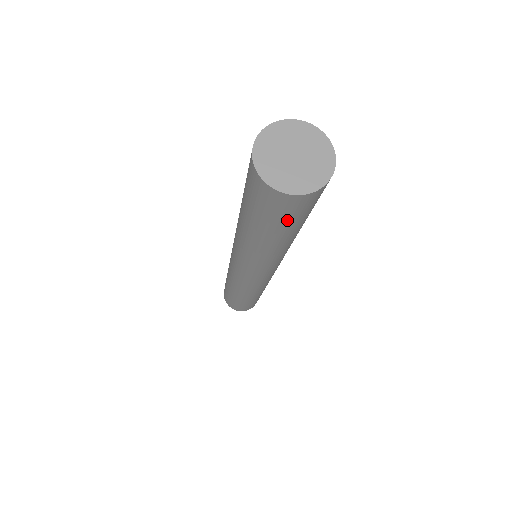
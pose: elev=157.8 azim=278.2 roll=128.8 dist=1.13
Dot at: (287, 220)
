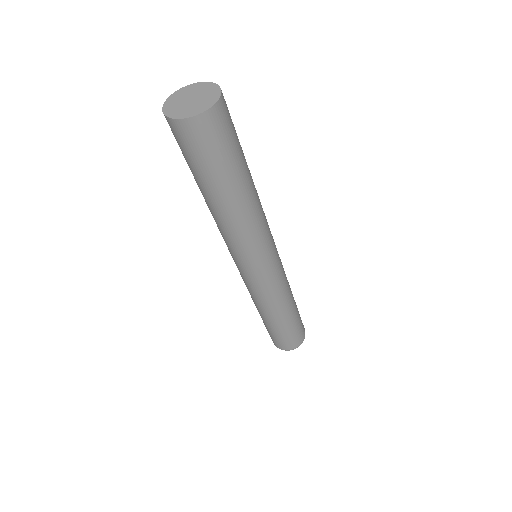
Dot at: (192, 158)
